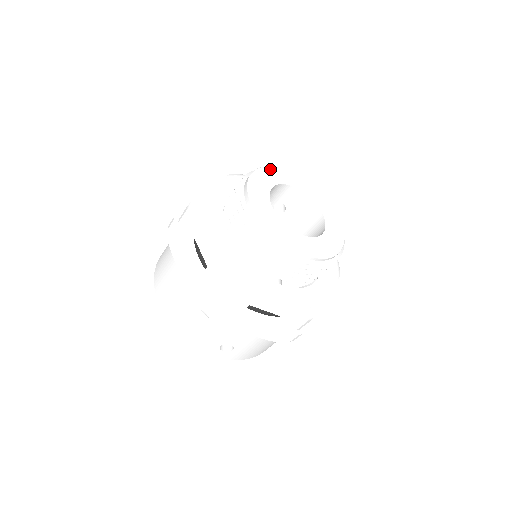
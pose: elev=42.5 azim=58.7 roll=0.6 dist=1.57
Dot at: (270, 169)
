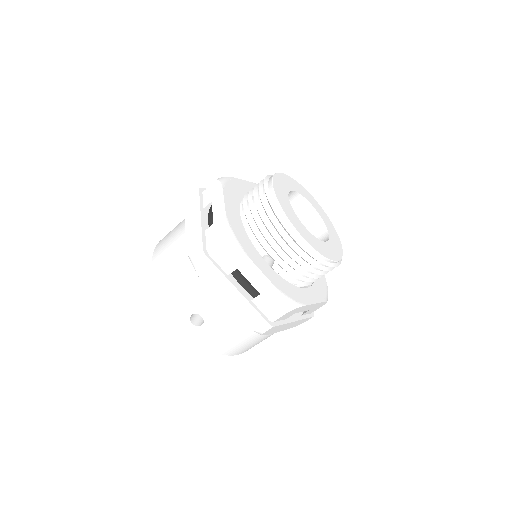
Dot at: (296, 182)
